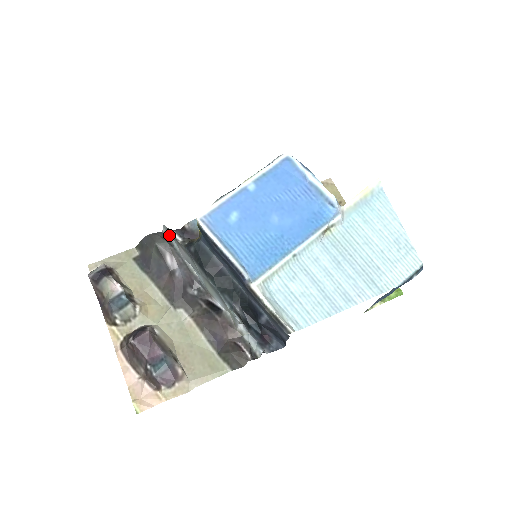
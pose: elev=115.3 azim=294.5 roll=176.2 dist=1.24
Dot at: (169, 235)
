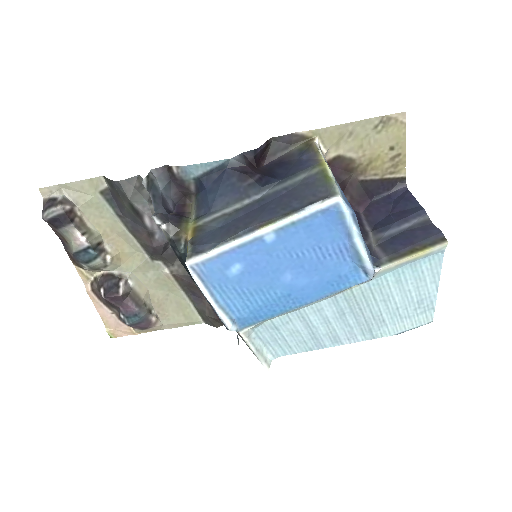
Dot at: (149, 192)
